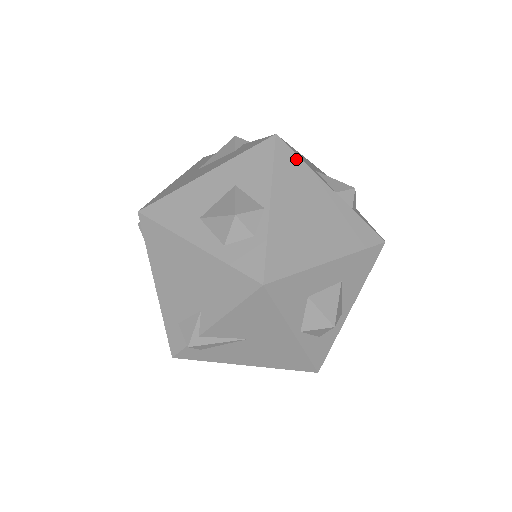
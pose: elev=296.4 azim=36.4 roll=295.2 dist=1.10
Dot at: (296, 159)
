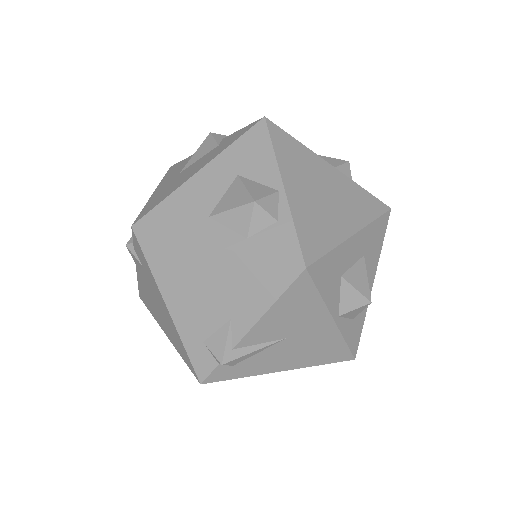
Dot at: (290, 139)
